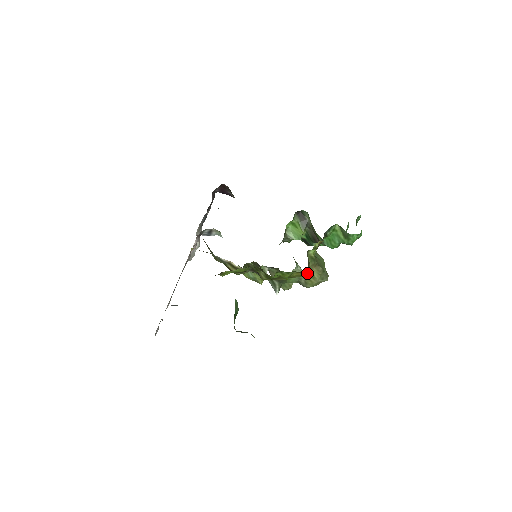
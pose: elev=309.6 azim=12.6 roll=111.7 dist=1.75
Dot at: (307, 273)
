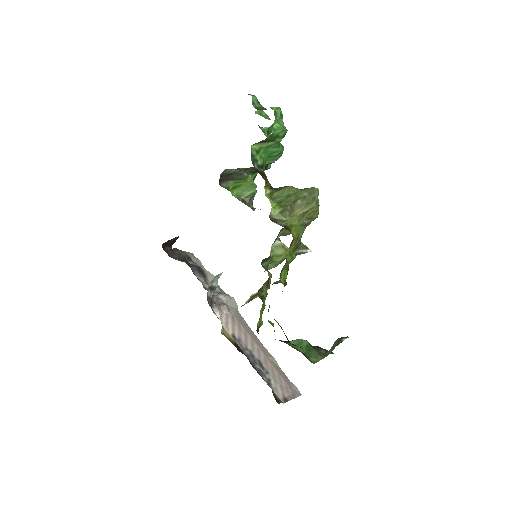
Dot at: (297, 228)
